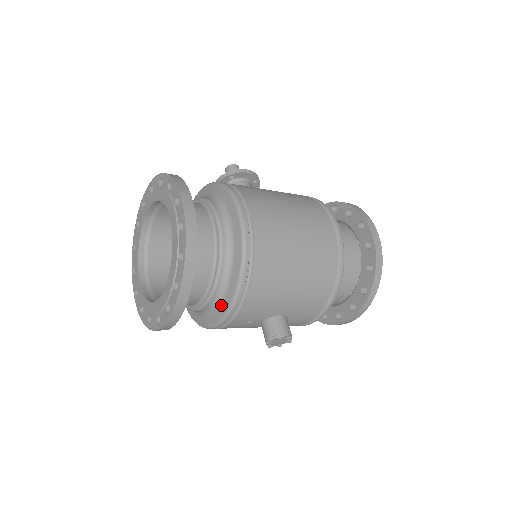
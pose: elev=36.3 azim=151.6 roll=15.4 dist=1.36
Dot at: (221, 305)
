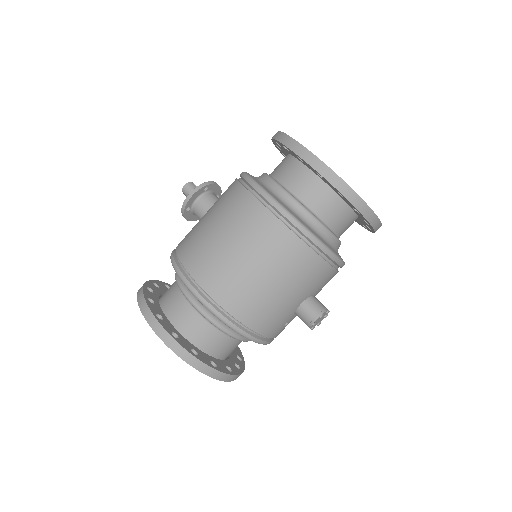
Dot at: occluded
